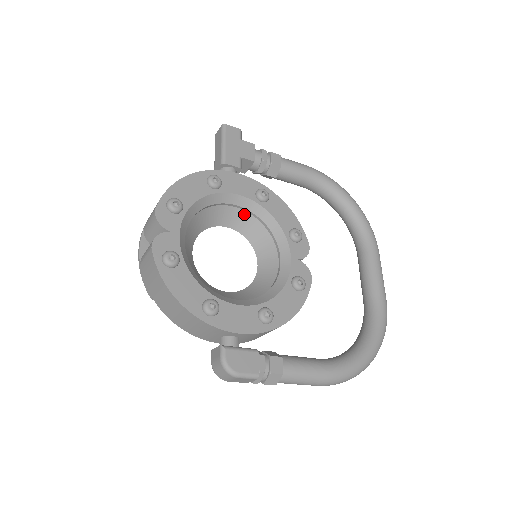
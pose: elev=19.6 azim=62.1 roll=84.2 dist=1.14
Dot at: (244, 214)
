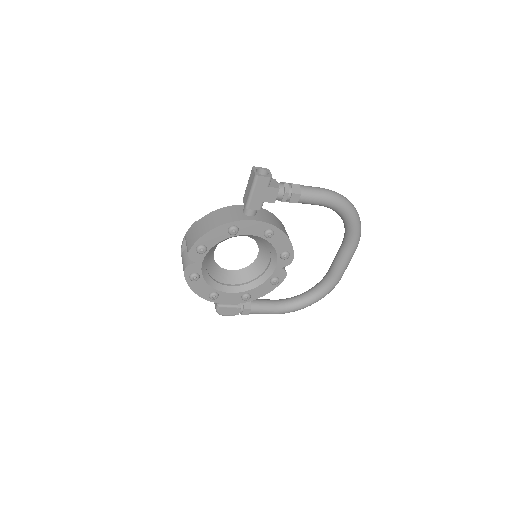
Dot at: occluded
